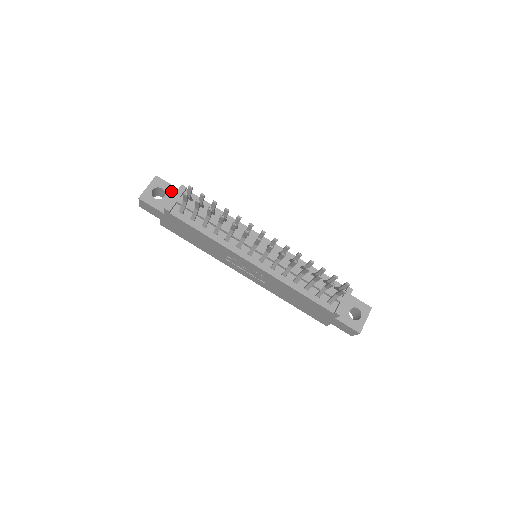
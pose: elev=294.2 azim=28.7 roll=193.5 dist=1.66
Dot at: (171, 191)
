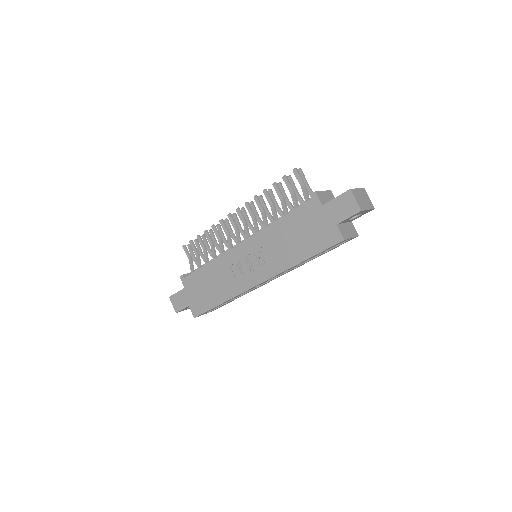
Dot at: occluded
